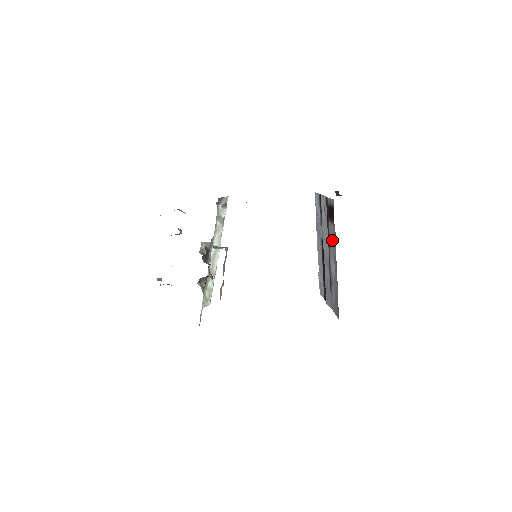
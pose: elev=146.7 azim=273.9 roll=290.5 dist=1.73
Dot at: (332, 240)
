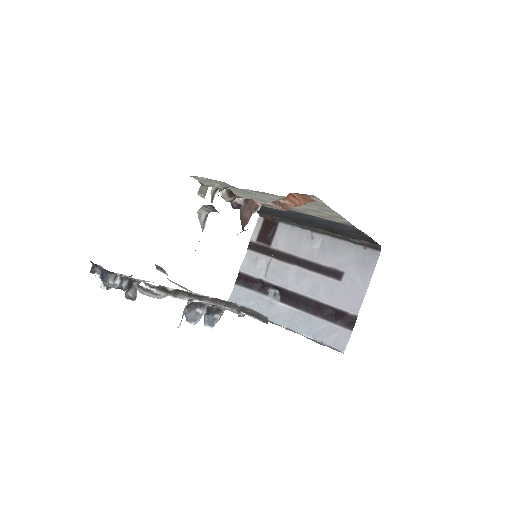
Dot at: (291, 241)
